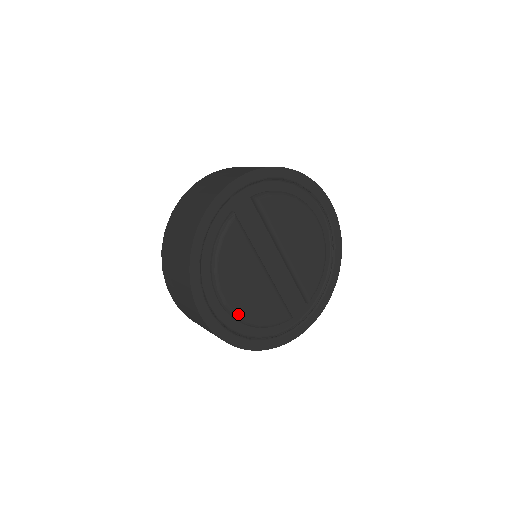
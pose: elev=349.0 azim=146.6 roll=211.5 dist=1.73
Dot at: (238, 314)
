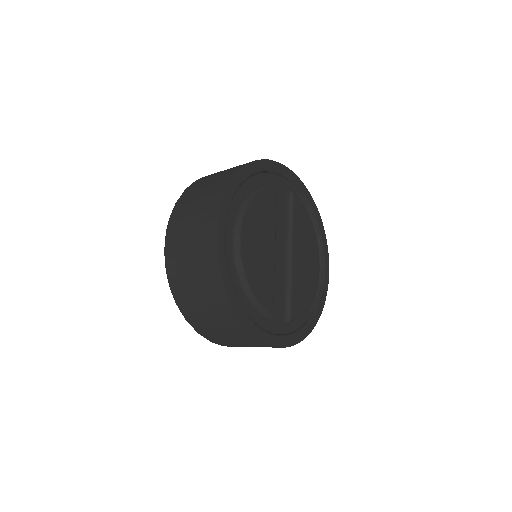
Dot at: (242, 256)
